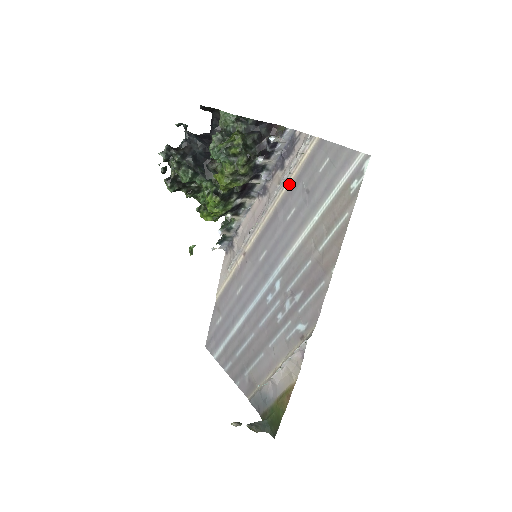
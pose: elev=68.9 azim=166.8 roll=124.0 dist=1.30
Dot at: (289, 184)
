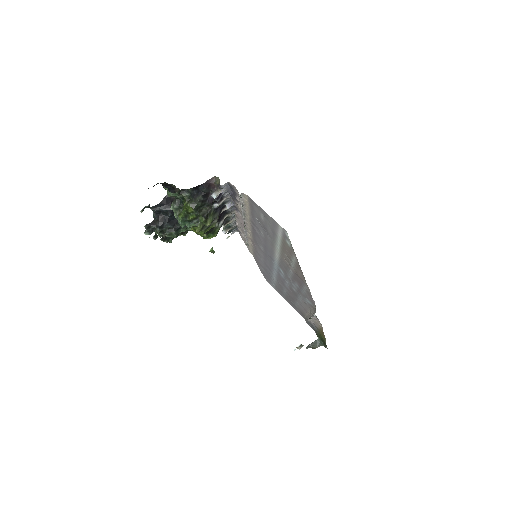
Dot at: (248, 214)
